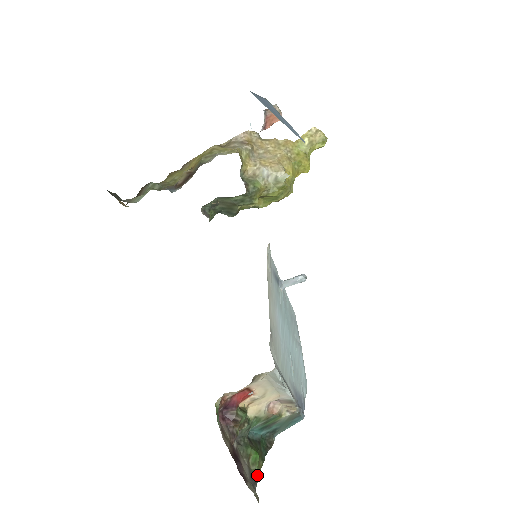
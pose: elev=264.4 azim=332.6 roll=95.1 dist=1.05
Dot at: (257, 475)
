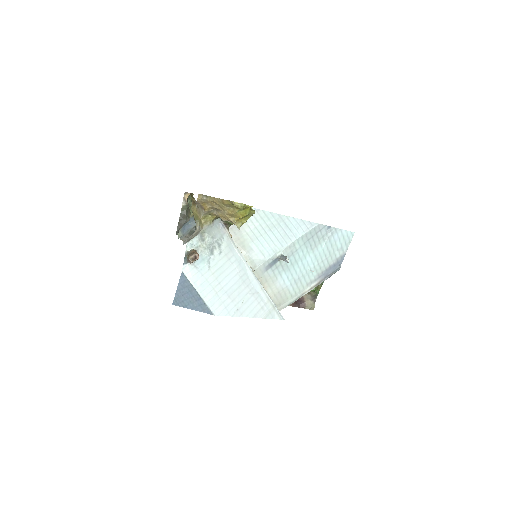
Dot at: (317, 293)
